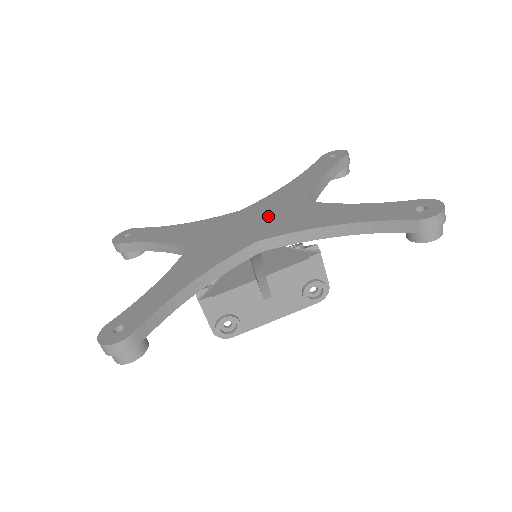
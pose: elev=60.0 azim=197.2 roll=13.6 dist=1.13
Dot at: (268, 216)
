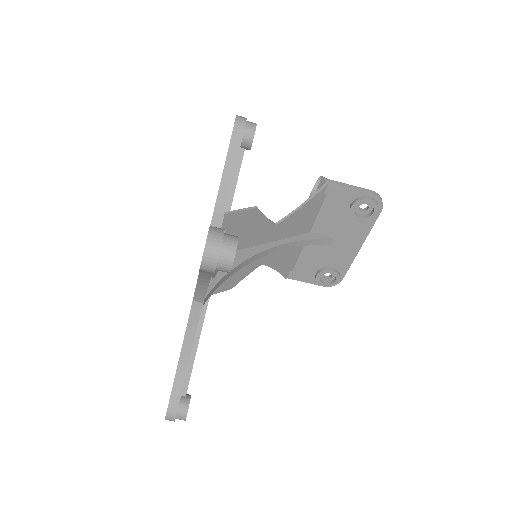
Dot at: occluded
